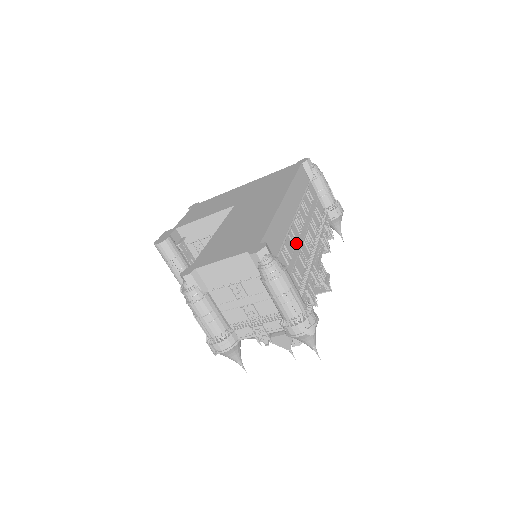
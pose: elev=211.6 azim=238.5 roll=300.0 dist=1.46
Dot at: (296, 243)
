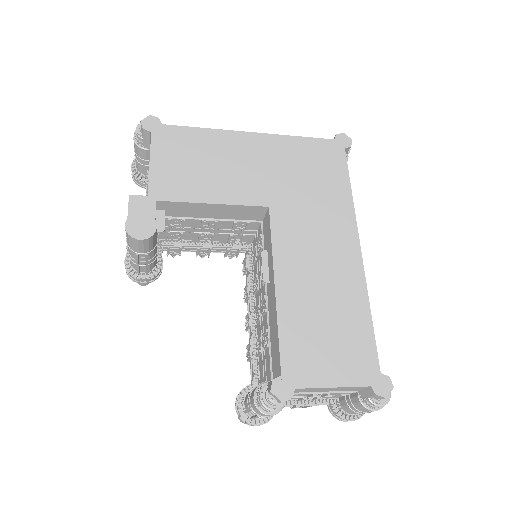
Dot at: occluded
